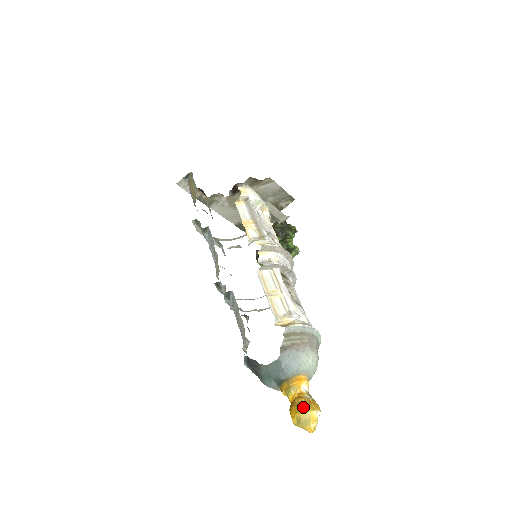
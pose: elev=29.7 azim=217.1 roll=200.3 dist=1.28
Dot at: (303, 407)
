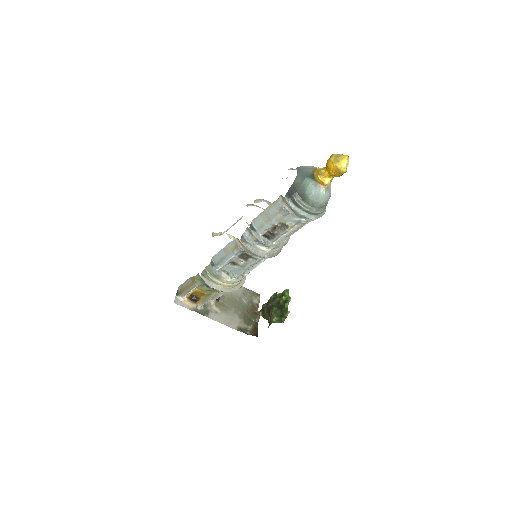
Dot at: (330, 157)
